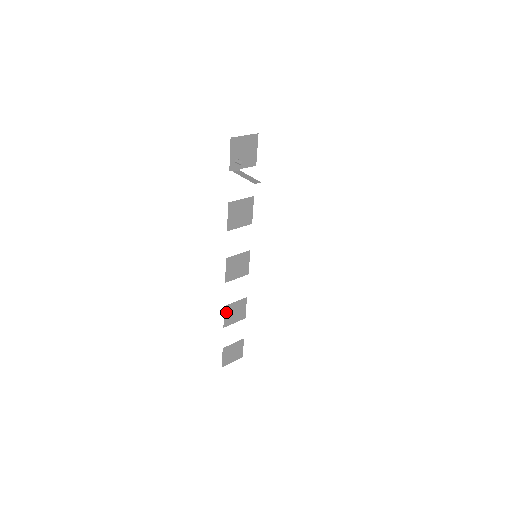
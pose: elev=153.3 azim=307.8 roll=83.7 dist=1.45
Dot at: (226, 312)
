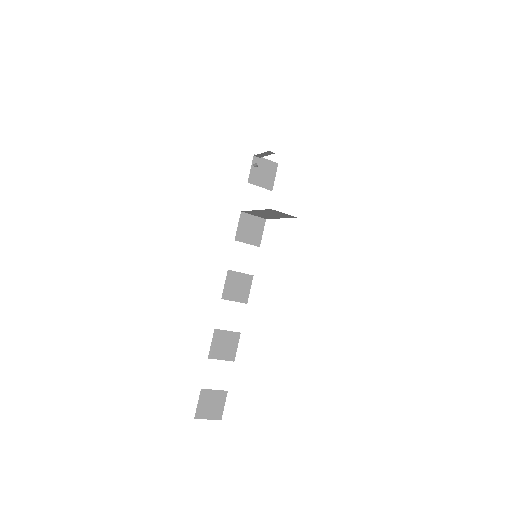
Dot at: (215, 338)
